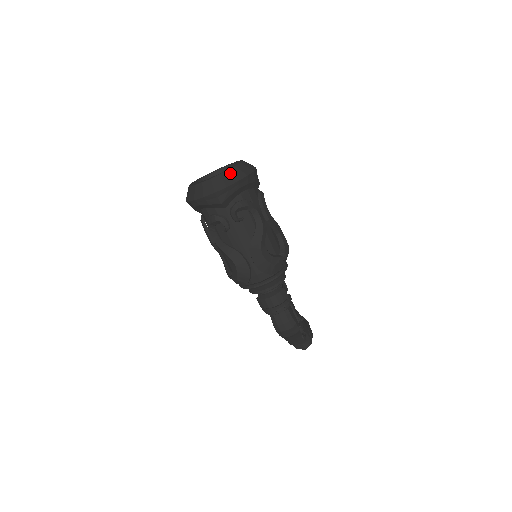
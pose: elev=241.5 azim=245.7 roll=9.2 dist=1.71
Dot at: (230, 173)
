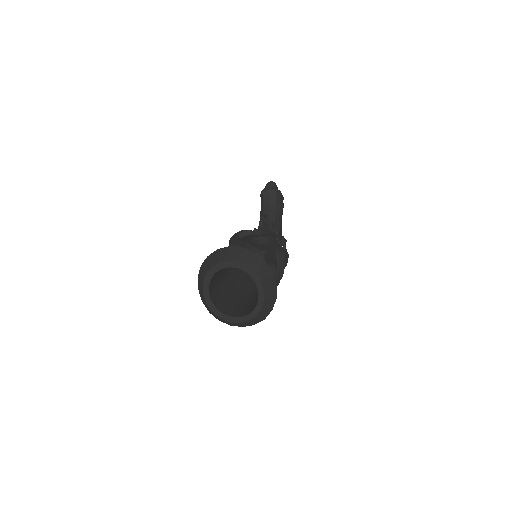
Dot at: (257, 318)
